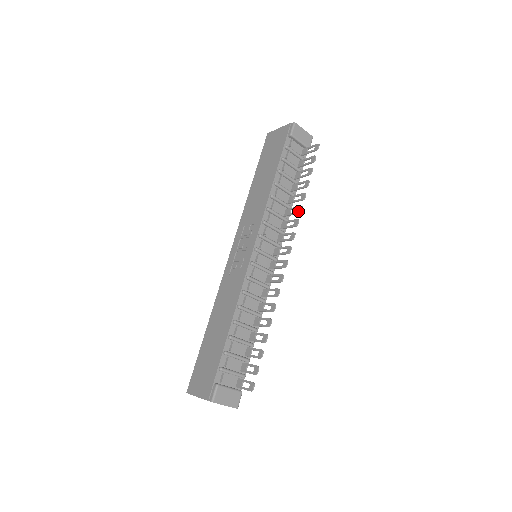
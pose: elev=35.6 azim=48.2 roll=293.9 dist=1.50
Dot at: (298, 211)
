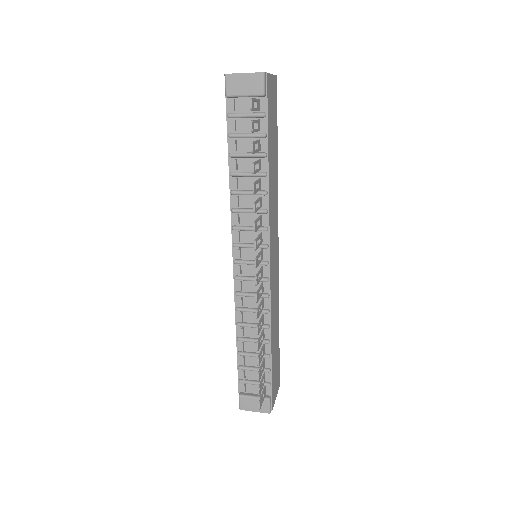
Dot at: (254, 210)
